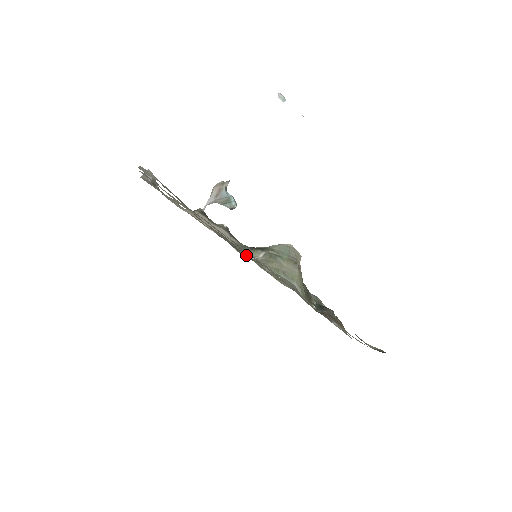
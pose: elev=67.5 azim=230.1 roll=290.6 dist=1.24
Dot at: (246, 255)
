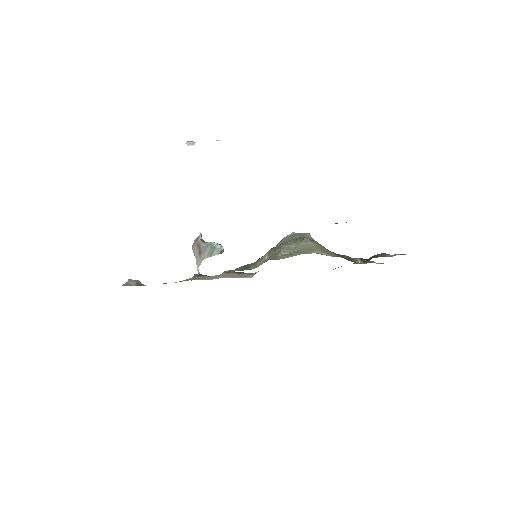
Dot at: (254, 268)
